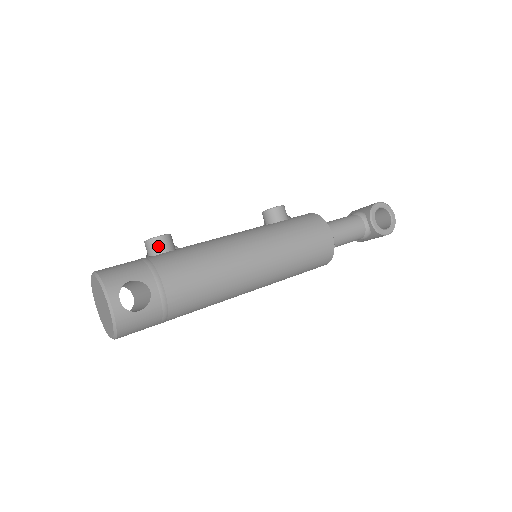
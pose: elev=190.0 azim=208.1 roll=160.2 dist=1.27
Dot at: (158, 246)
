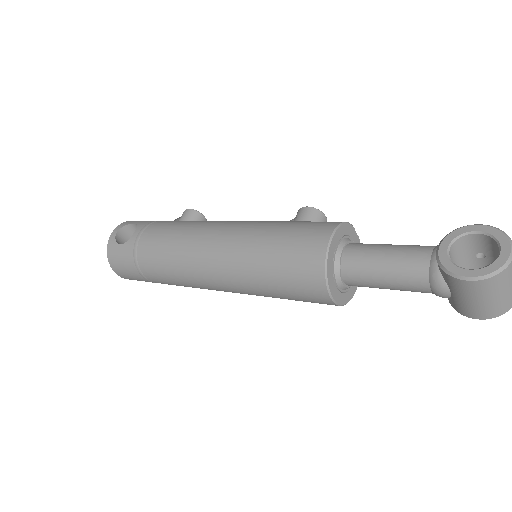
Dot at: (182, 216)
